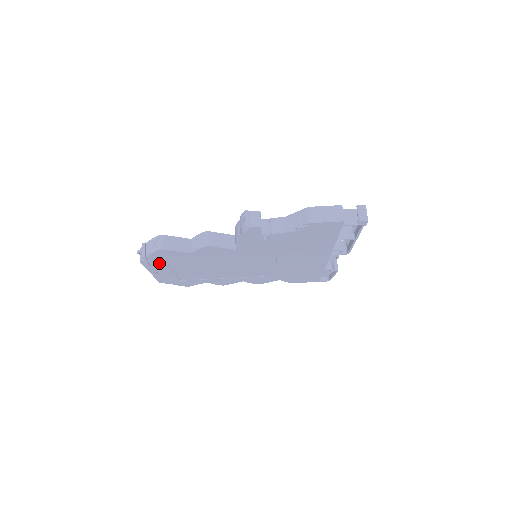
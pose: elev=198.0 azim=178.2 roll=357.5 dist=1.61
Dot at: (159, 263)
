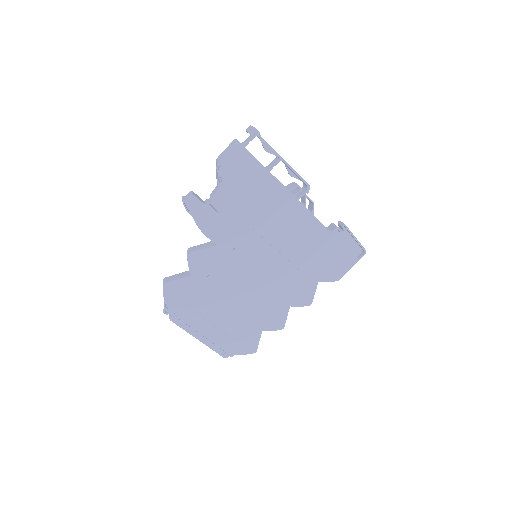
Dot at: (186, 313)
